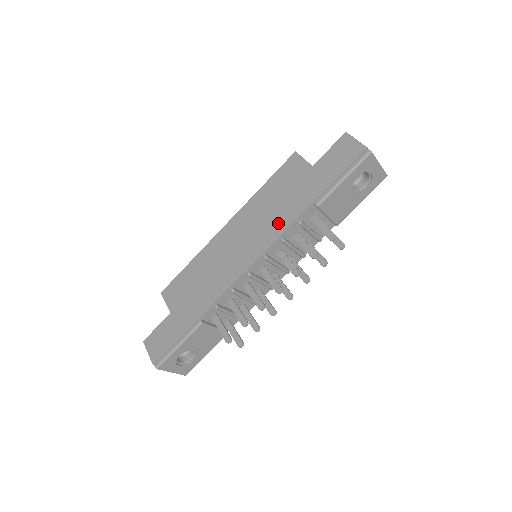
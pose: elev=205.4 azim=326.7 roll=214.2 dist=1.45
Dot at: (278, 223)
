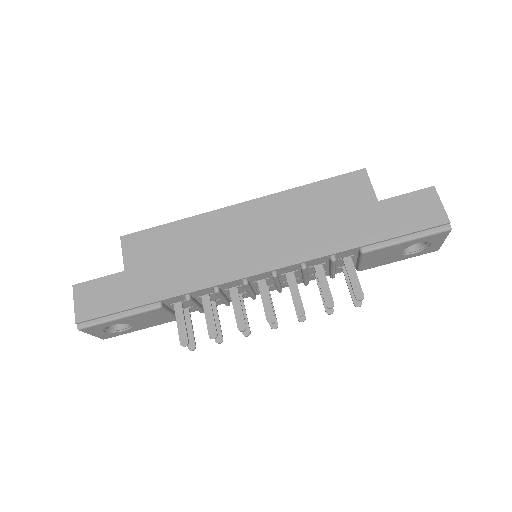
Dot at: (308, 244)
